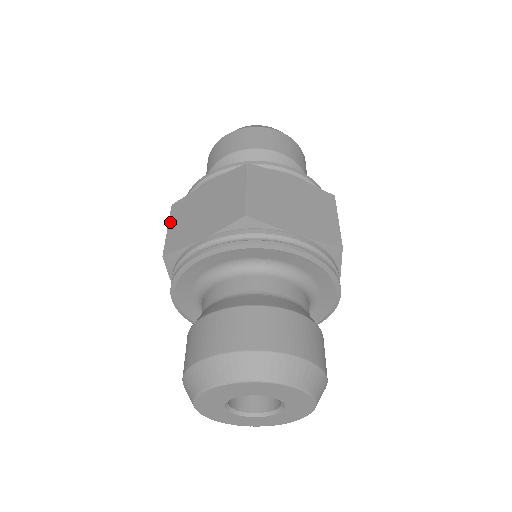
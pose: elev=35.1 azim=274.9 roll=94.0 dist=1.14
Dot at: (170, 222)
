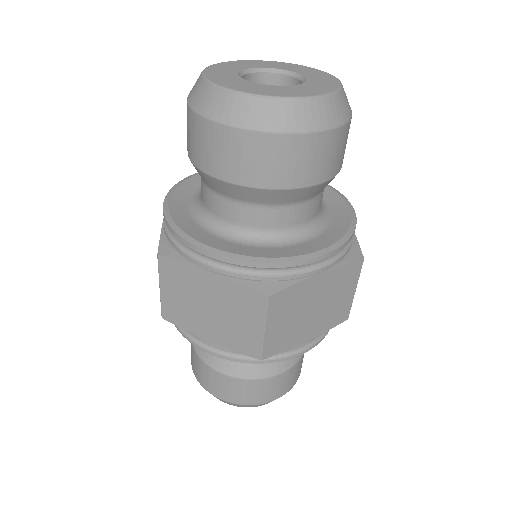
Dot at: (162, 282)
